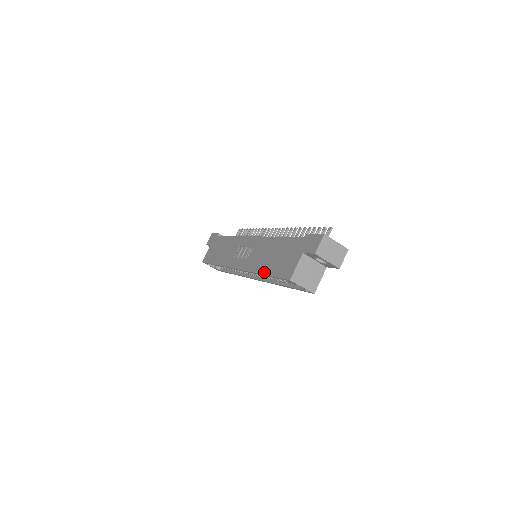
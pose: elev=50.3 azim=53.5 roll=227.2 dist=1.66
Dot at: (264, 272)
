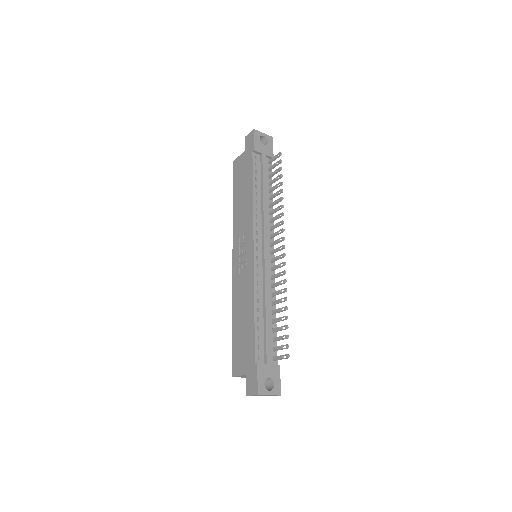
Dot at: (233, 324)
